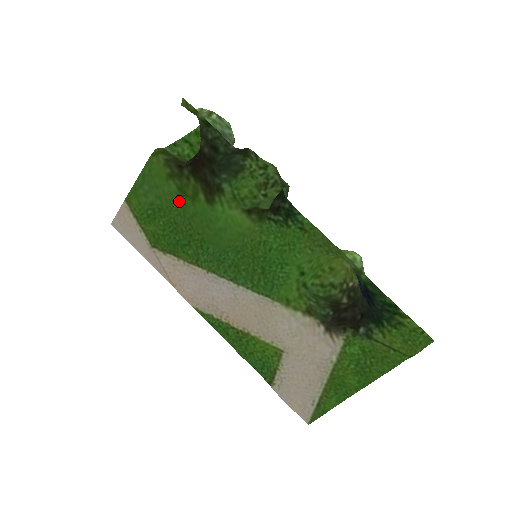
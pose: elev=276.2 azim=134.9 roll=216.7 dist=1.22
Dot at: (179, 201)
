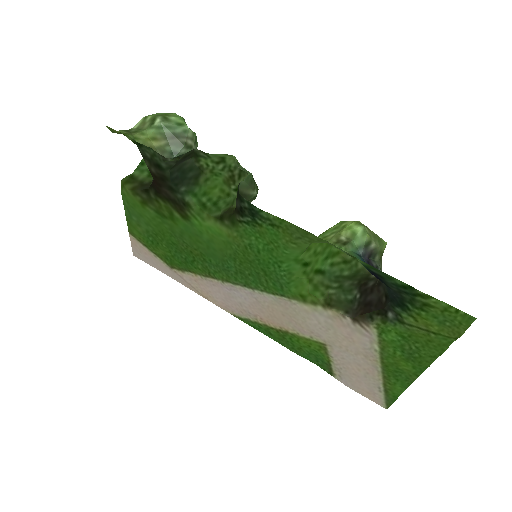
Dot at: (164, 224)
